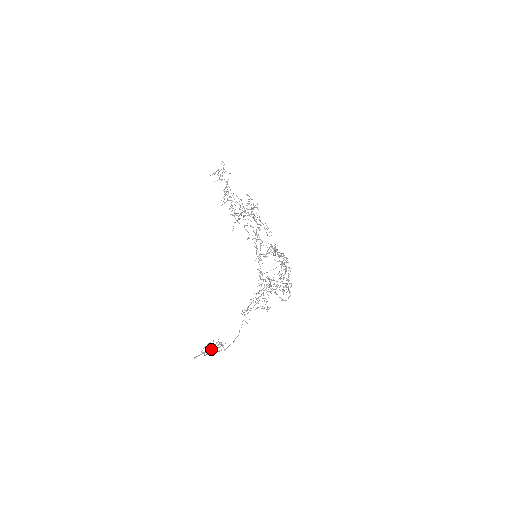
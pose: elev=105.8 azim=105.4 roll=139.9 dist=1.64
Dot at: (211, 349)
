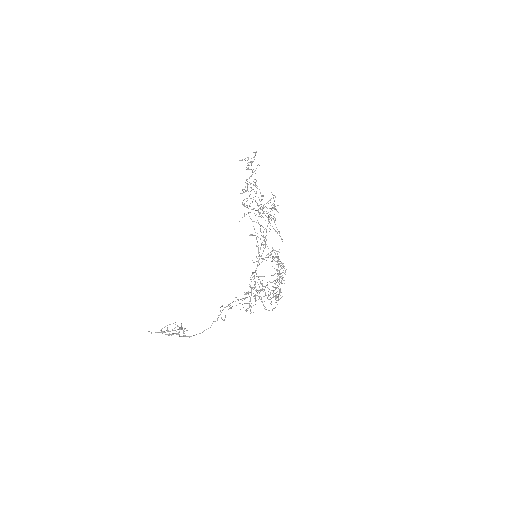
Dot at: occluded
